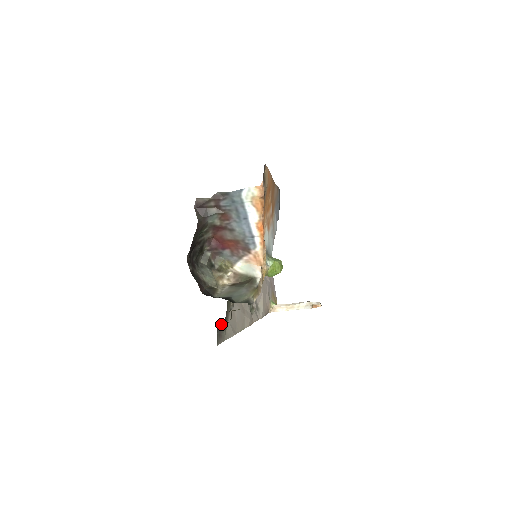
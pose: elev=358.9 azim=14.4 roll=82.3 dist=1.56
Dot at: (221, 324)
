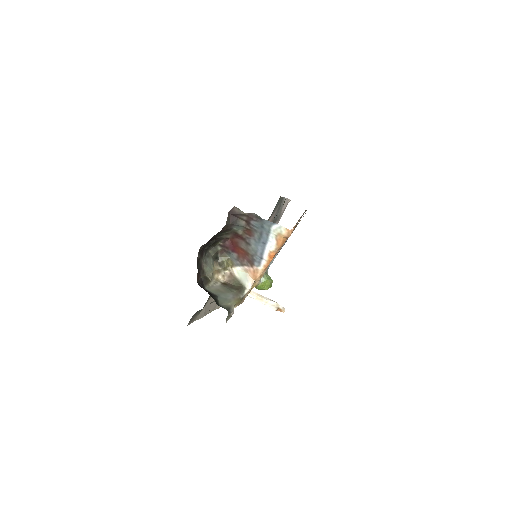
Dot at: occluded
